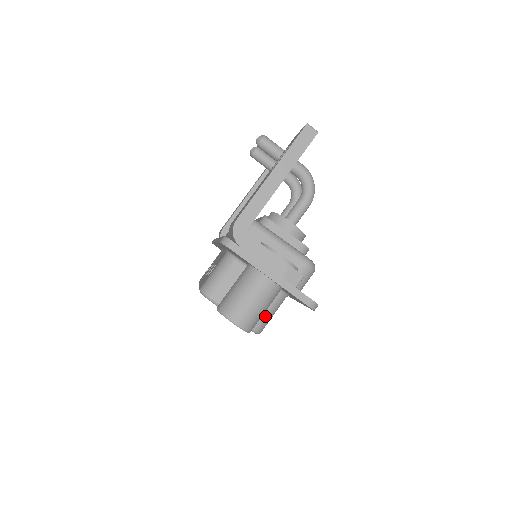
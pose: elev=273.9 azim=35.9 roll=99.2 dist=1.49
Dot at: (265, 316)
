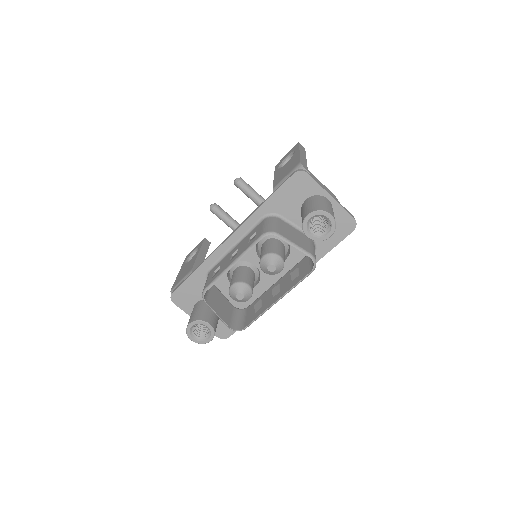
Dot at: occluded
